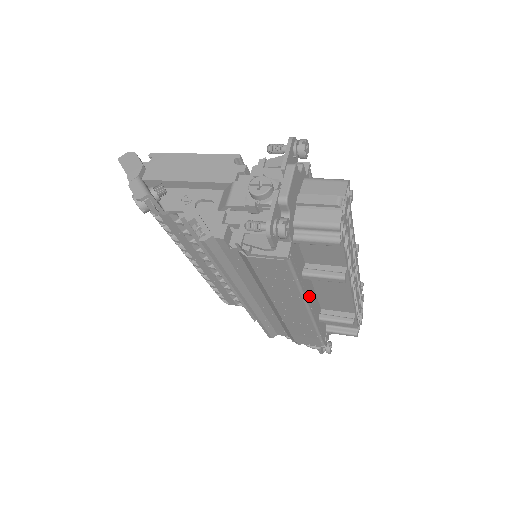
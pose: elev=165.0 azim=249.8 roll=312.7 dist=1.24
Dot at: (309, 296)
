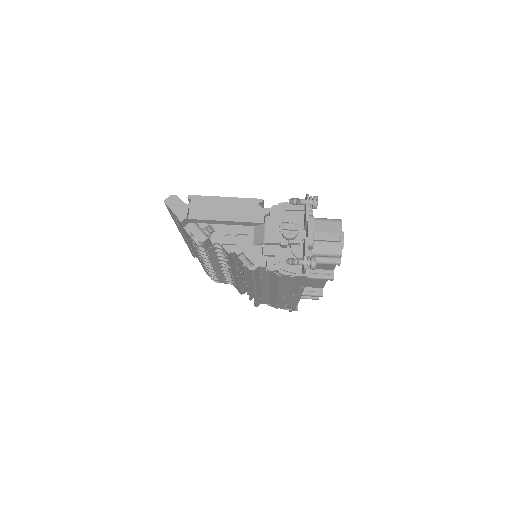
Dot at: occluded
